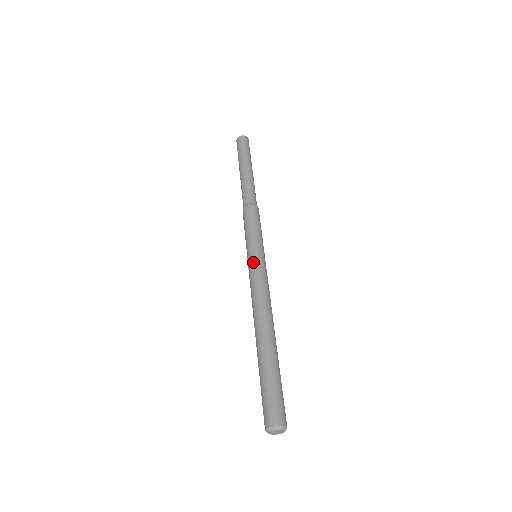
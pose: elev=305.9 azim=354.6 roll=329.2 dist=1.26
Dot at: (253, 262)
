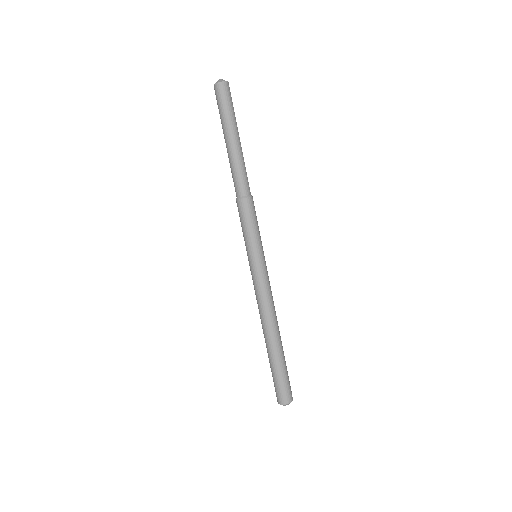
Dot at: (250, 270)
